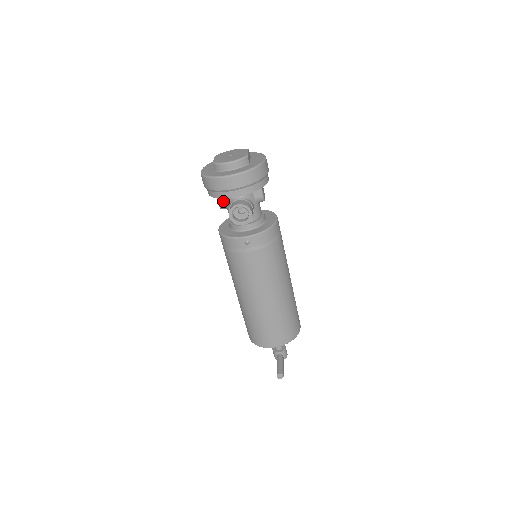
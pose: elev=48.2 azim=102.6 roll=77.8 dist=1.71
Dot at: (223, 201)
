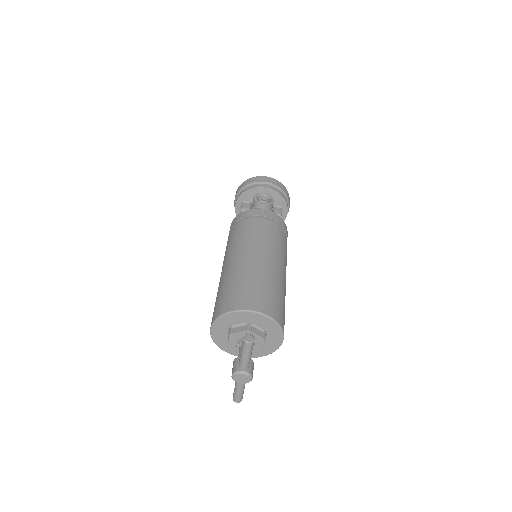
Dot at: (247, 207)
